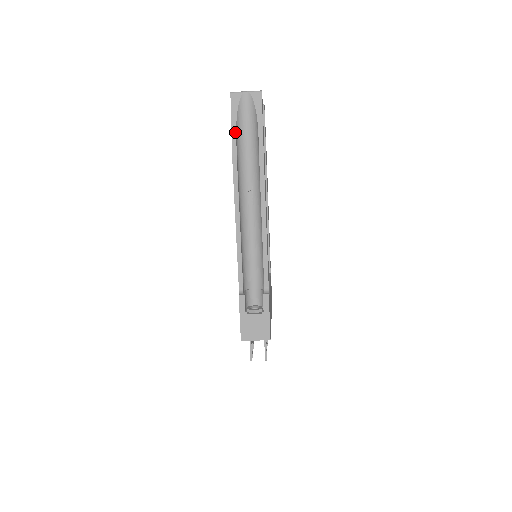
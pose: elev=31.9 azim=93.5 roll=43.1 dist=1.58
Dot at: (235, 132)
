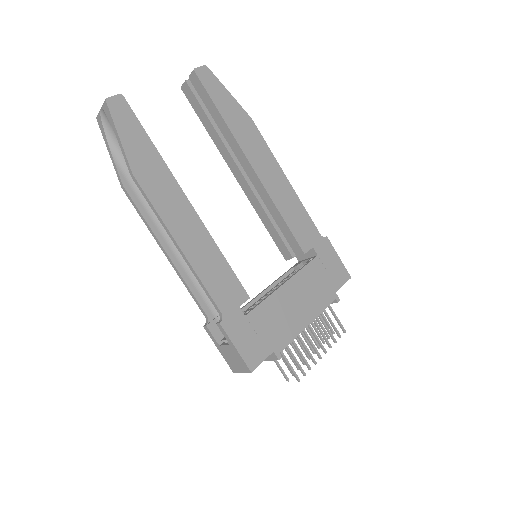
Dot at: (113, 159)
